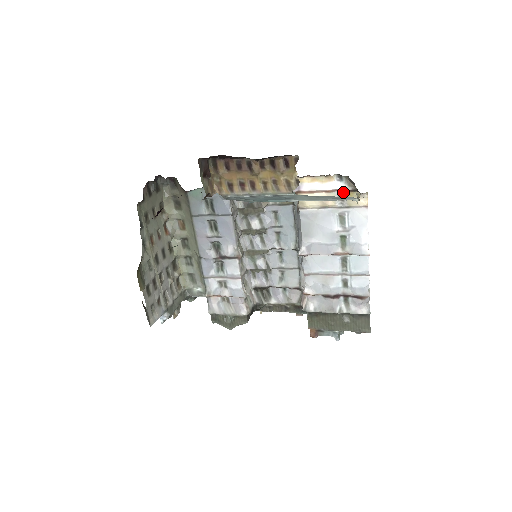
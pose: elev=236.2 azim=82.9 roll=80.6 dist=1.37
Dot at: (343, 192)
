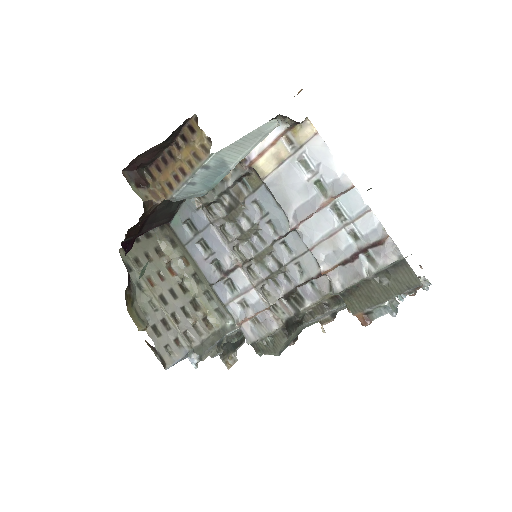
Dot at: (287, 135)
